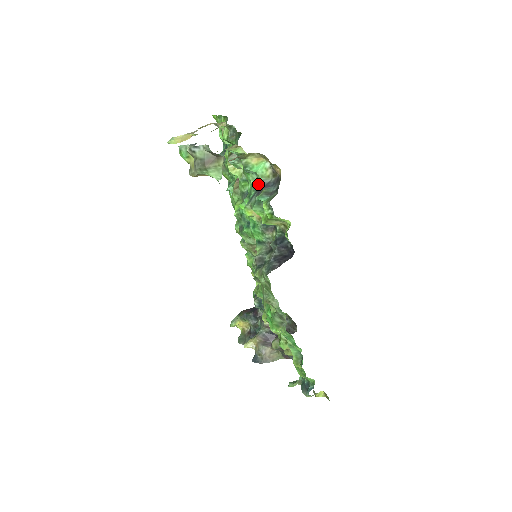
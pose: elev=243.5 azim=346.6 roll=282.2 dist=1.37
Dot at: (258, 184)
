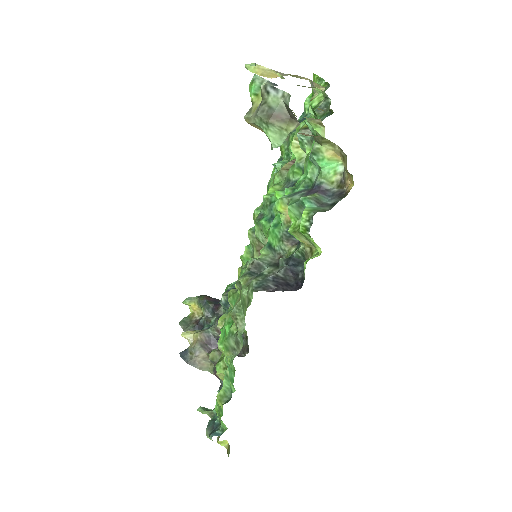
Dot at: (314, 183)
